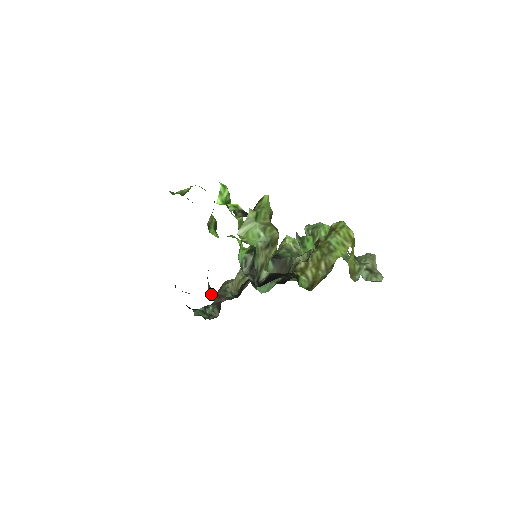
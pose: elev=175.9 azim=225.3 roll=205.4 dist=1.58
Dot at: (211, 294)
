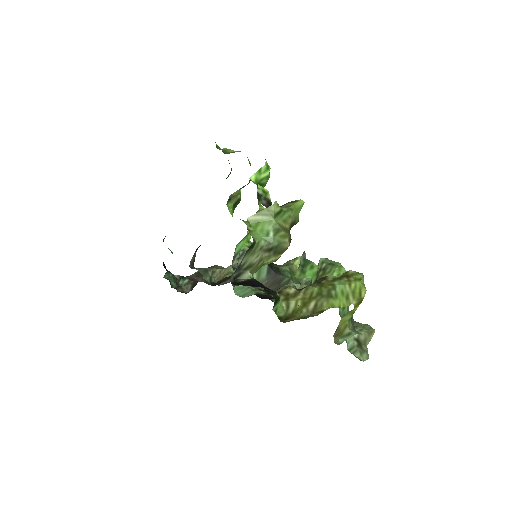
Dot at: (191, 266)
